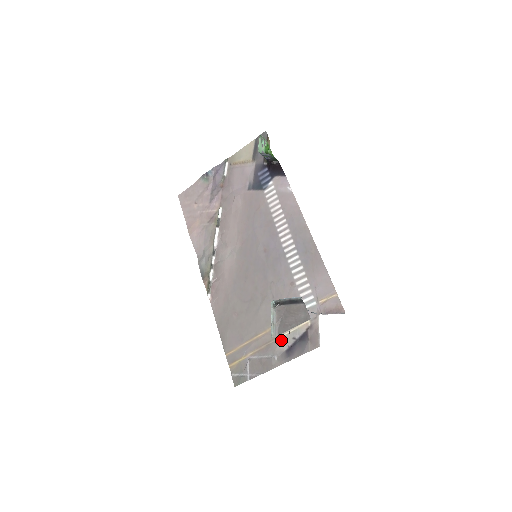
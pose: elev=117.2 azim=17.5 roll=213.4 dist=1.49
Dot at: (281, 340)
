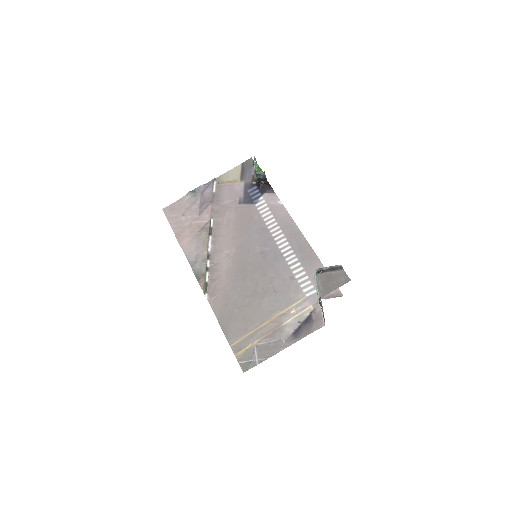
Dot at: (287, 325)
